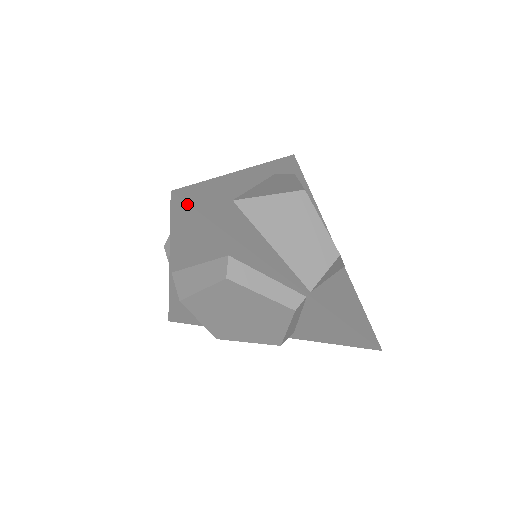
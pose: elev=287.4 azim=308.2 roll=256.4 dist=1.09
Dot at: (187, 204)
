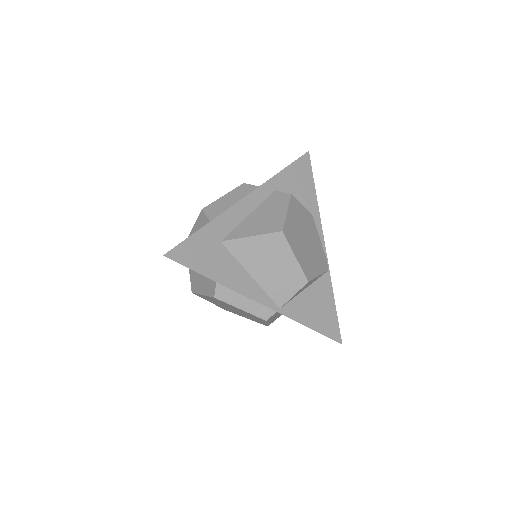
Dot at: occluded
